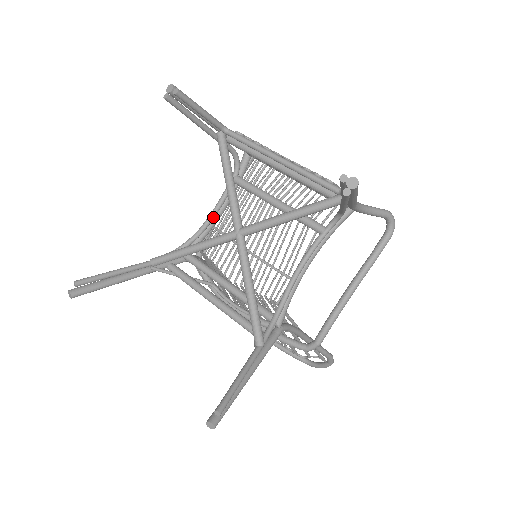
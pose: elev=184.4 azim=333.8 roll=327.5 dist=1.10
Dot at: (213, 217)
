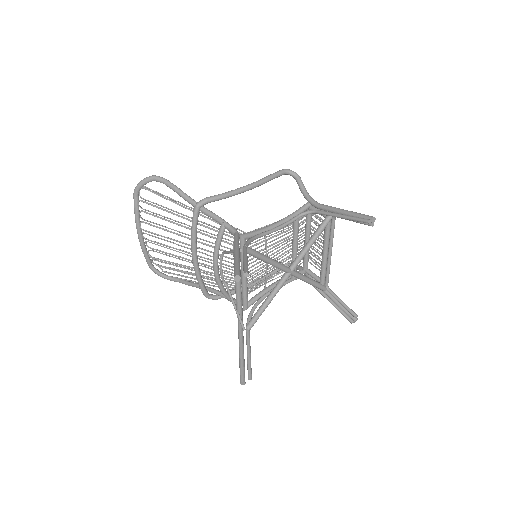
Dot at: occluded
